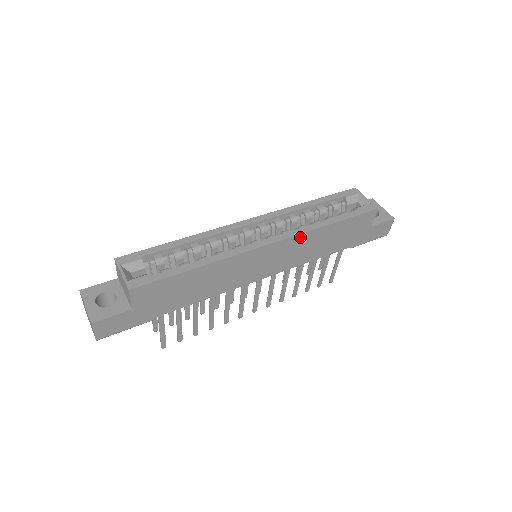
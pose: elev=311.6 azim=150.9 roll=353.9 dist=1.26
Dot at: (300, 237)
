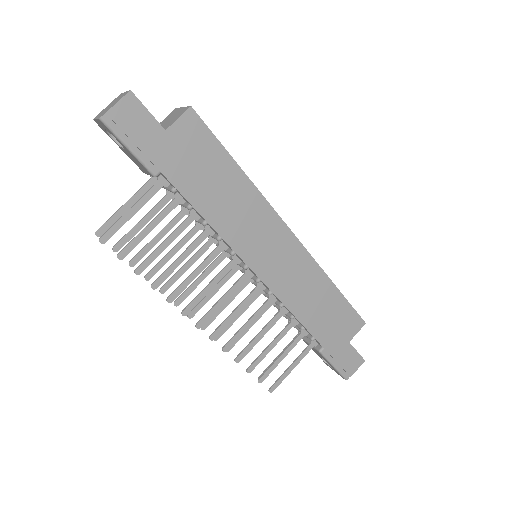
Dot at: (311, 264)
